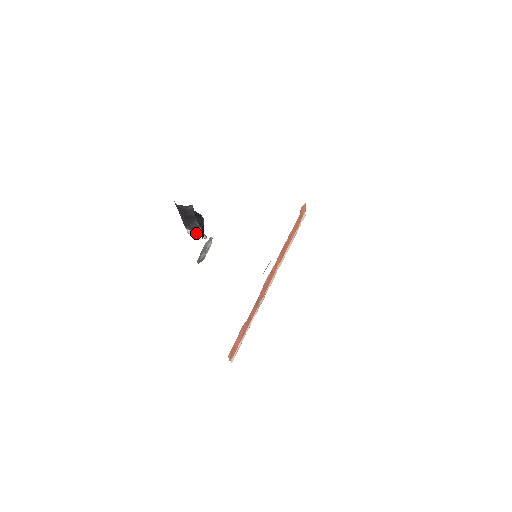
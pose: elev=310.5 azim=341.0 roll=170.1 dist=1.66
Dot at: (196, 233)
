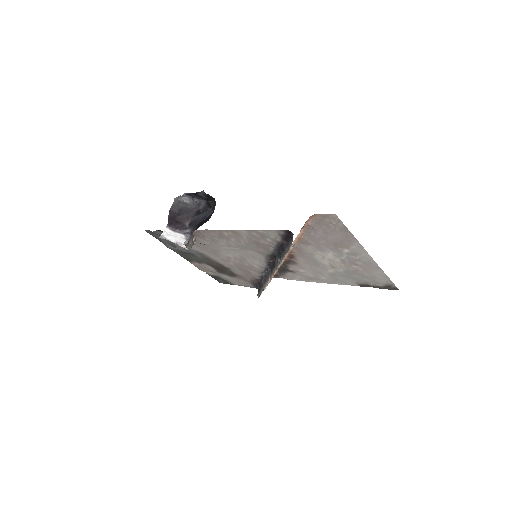
Dot at: (174, 237)
